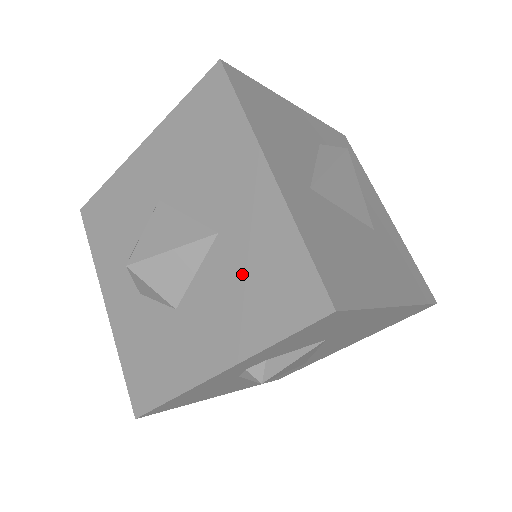
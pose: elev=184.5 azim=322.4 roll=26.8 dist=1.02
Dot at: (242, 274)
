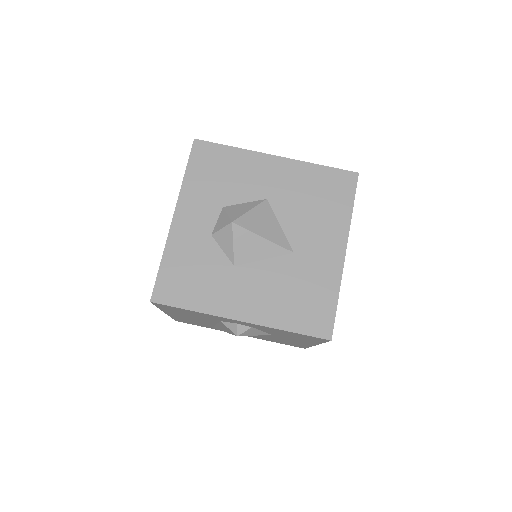
Dot at: (294, 285)
